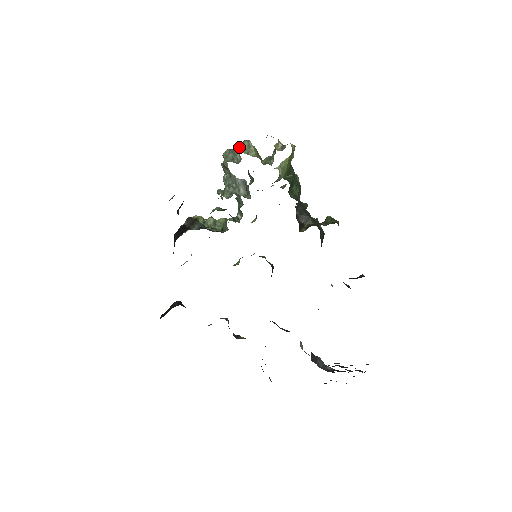
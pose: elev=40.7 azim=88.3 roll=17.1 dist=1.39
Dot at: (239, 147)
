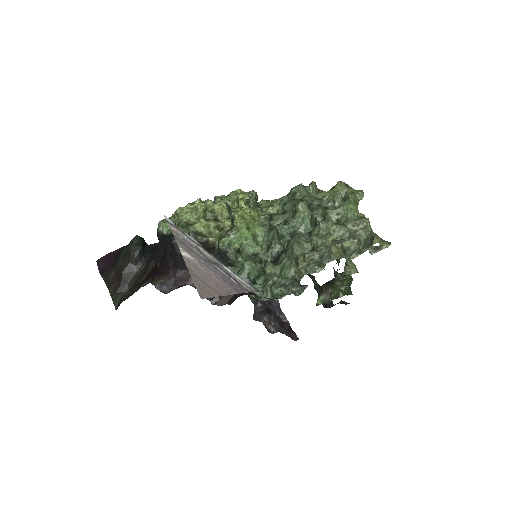
Dot at: (333, 242)
